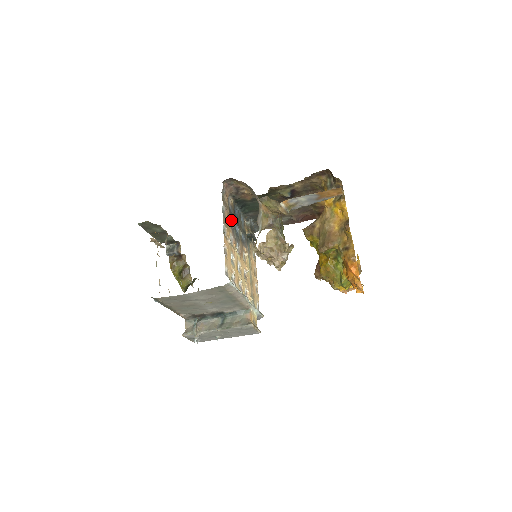
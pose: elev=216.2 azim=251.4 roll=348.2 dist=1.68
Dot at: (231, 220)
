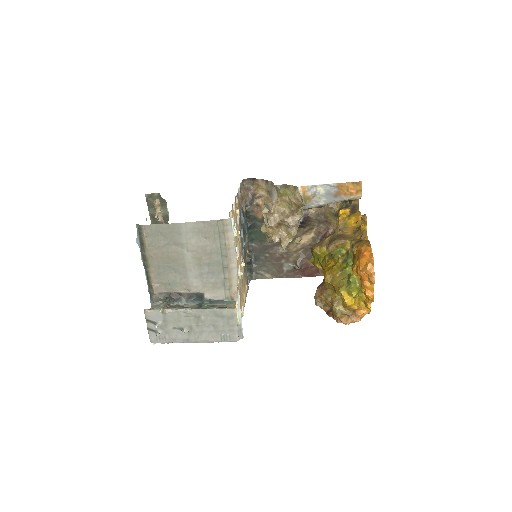
Dot at: (240, 214)
